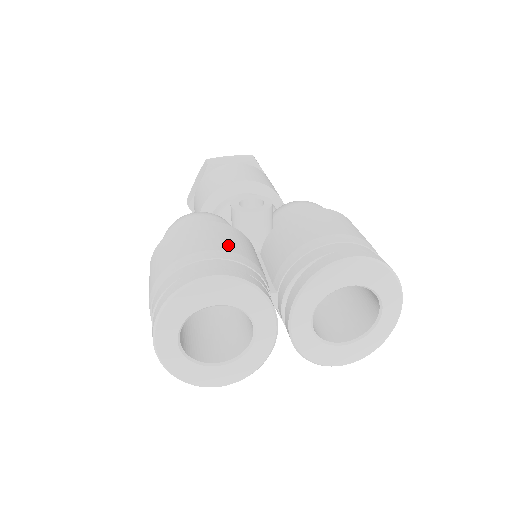
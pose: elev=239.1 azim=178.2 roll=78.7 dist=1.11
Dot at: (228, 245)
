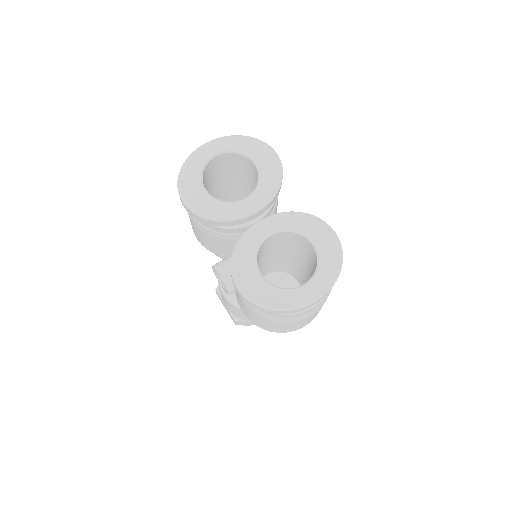
Dot at: occluded
